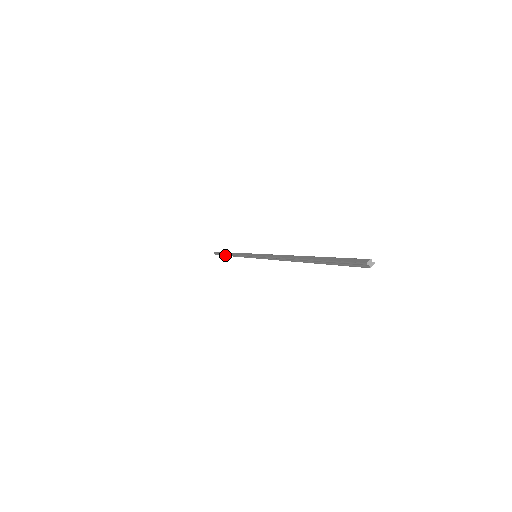
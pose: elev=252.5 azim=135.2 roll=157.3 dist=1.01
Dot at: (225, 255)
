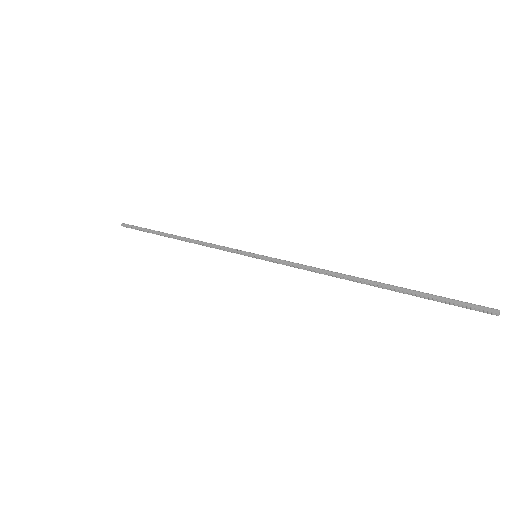
Dot at: (160, 235)
